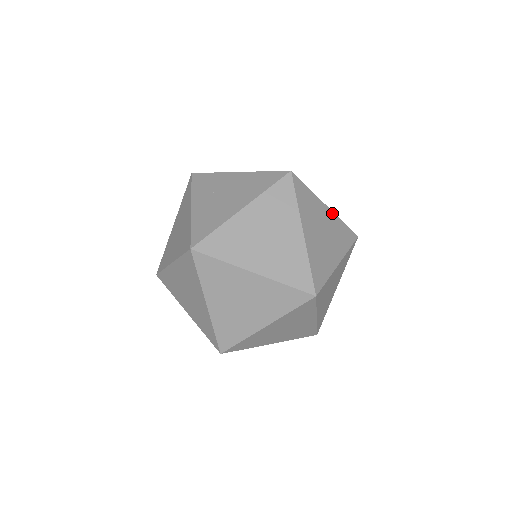
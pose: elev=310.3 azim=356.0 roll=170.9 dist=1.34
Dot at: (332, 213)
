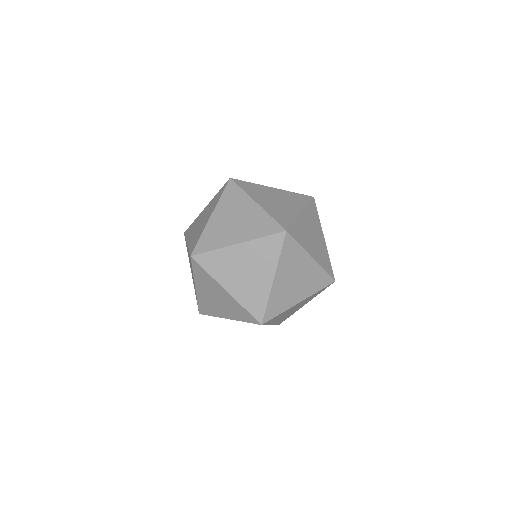
Dot at: (280, 190)
